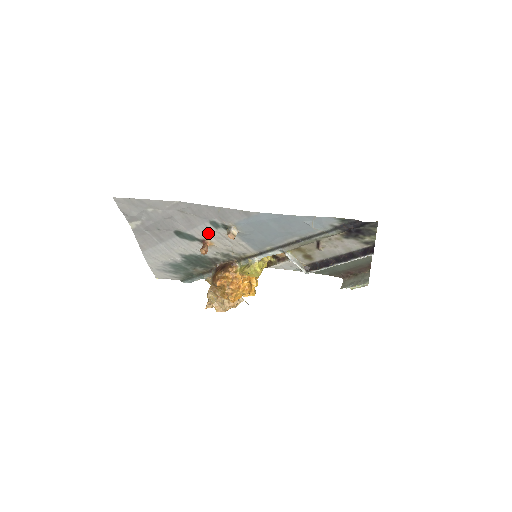
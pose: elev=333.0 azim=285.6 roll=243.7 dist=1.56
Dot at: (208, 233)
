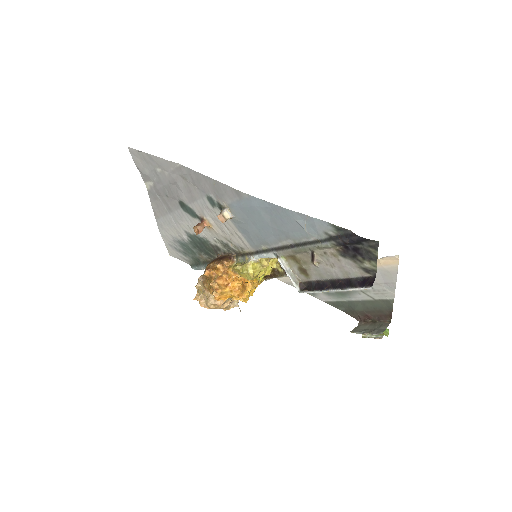
Dot at: (206, 211)
